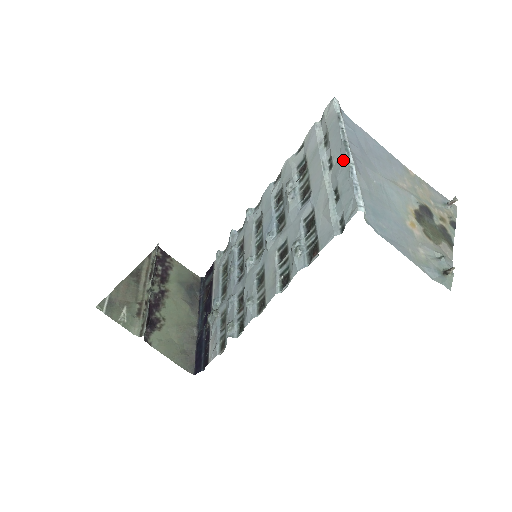
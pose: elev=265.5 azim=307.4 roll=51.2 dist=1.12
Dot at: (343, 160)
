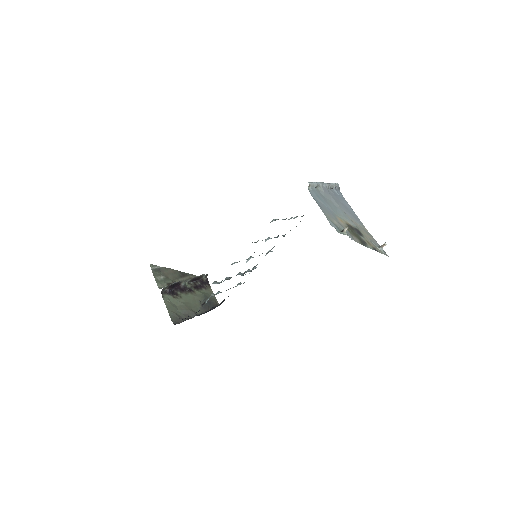
Dot at: occluded
